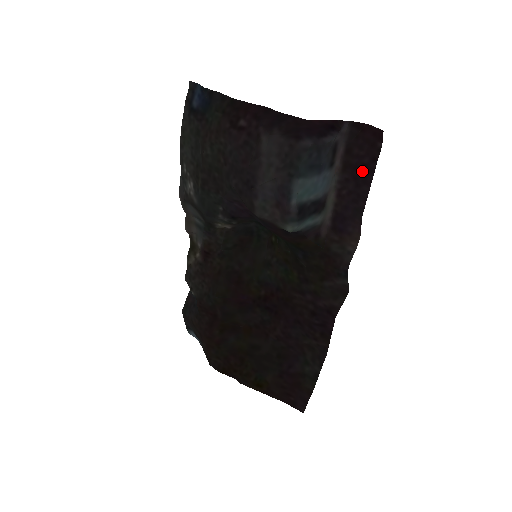
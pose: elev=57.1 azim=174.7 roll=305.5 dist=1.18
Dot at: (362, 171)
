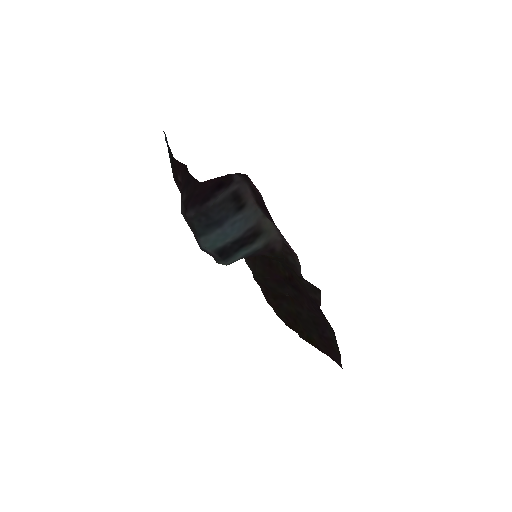
Dot at: (266, 210)
